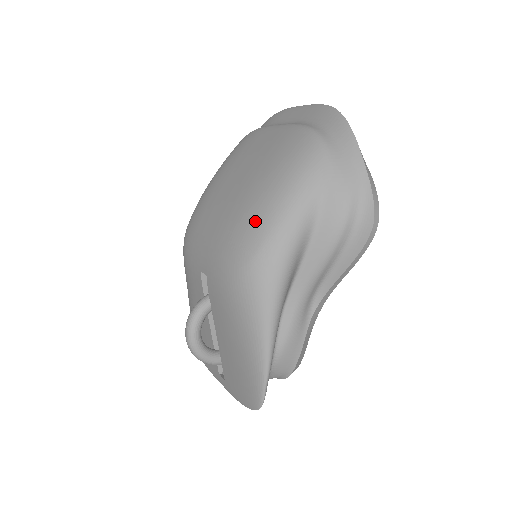
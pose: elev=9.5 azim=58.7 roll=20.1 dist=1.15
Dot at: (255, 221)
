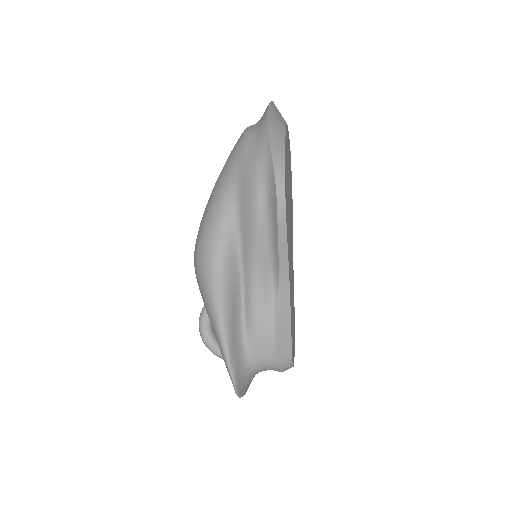
Dot at: (202, 218)
